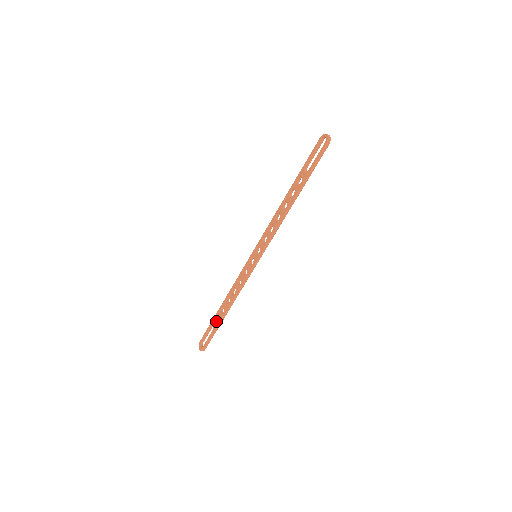
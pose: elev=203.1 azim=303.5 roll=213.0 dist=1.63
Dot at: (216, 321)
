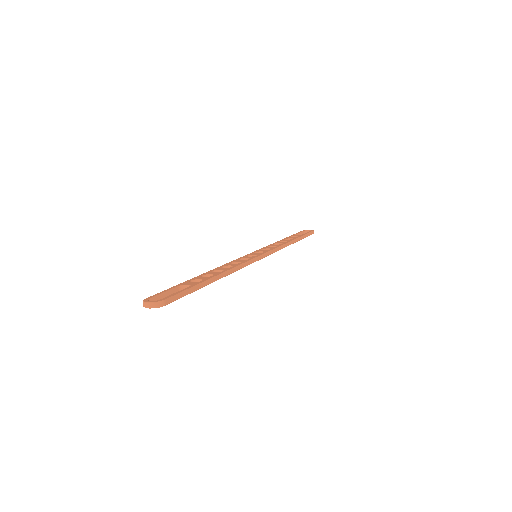
Dot at: (192, 283)
